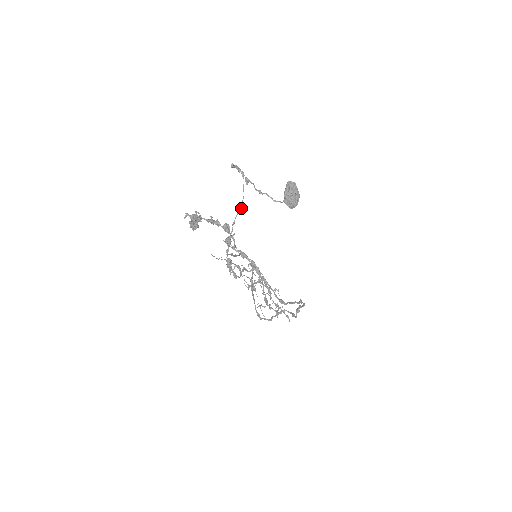
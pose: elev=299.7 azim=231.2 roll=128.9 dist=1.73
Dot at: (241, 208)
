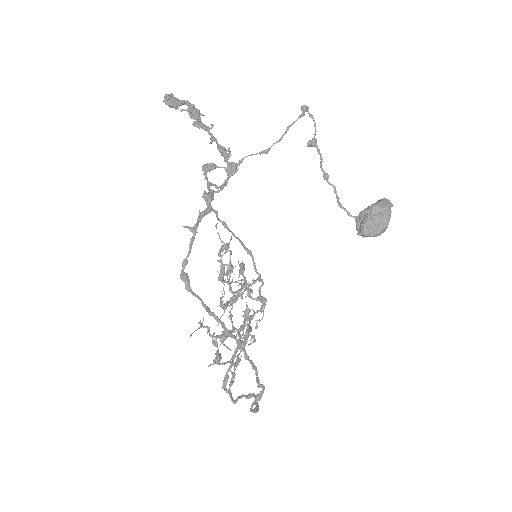
Dot at: (266, 151)
